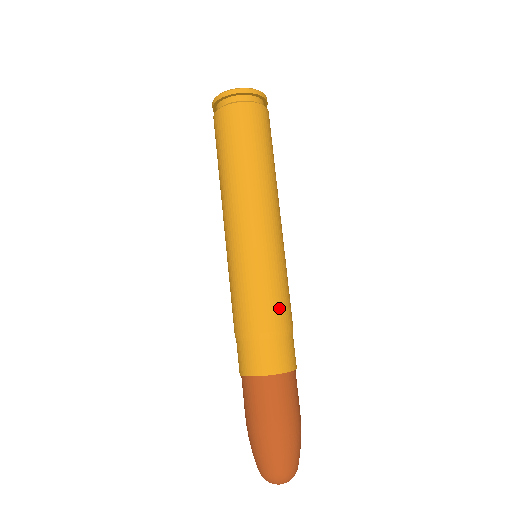
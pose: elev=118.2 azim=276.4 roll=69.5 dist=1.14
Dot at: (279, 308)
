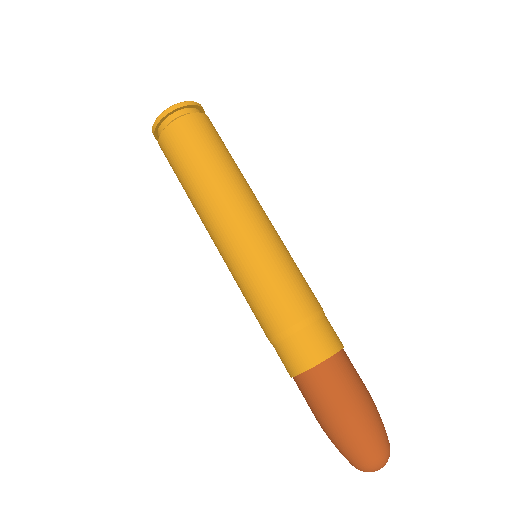
Dot at: (291, 299)
